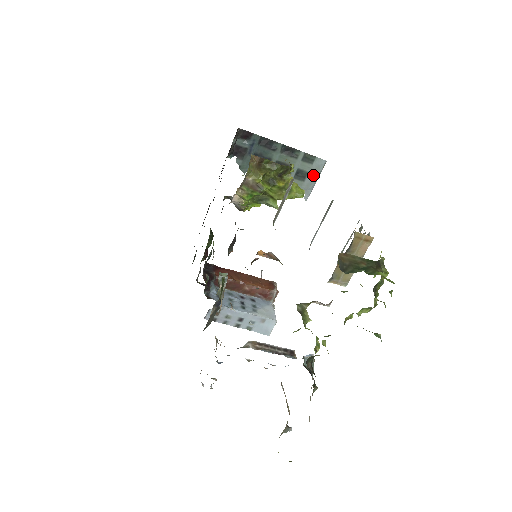
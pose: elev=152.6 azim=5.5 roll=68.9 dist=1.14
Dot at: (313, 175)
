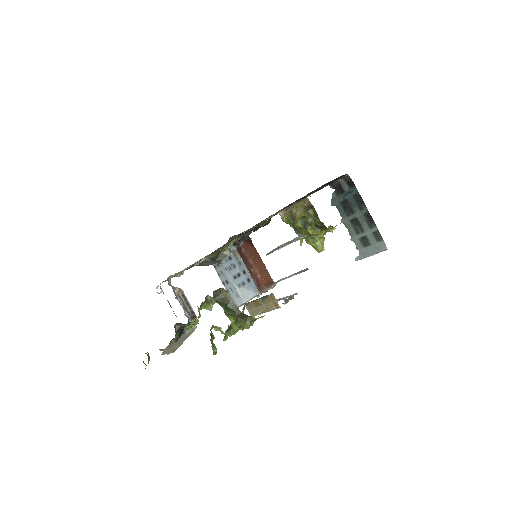
Dot at: (372, 249)
